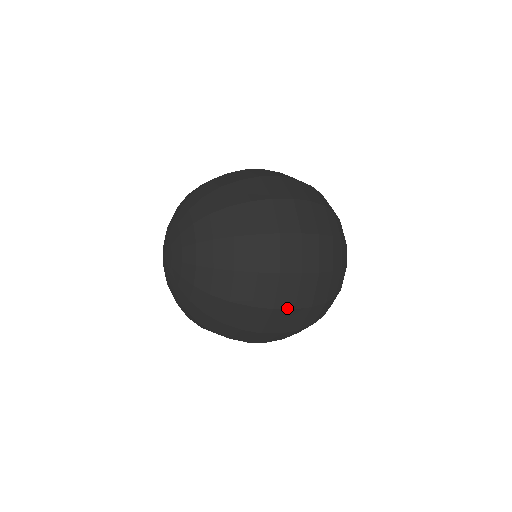
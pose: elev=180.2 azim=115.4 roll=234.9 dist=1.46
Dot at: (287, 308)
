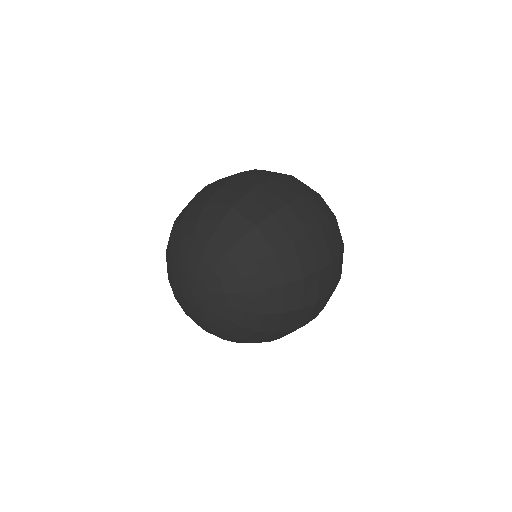
Dot at: occluded
